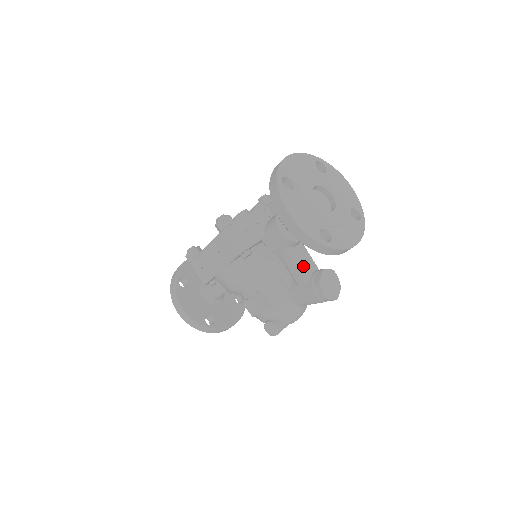
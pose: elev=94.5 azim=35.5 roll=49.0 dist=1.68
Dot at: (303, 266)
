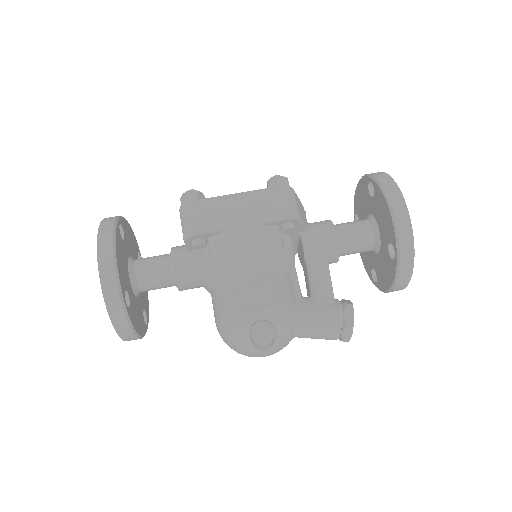
Dot at: occluded
